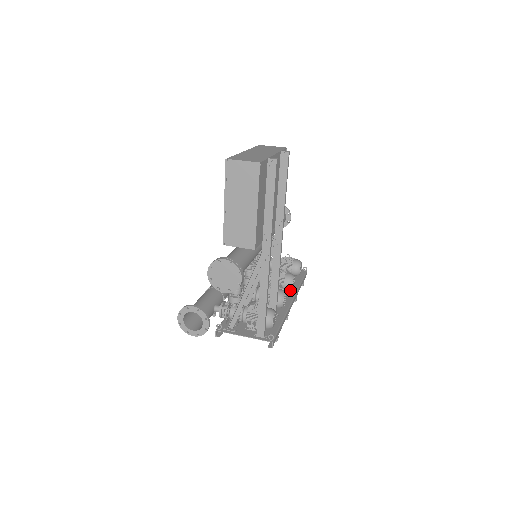
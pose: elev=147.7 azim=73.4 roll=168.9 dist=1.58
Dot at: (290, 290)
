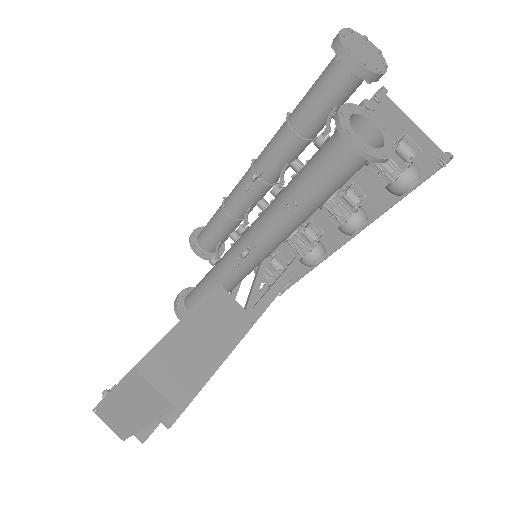
Dot at: occluded
